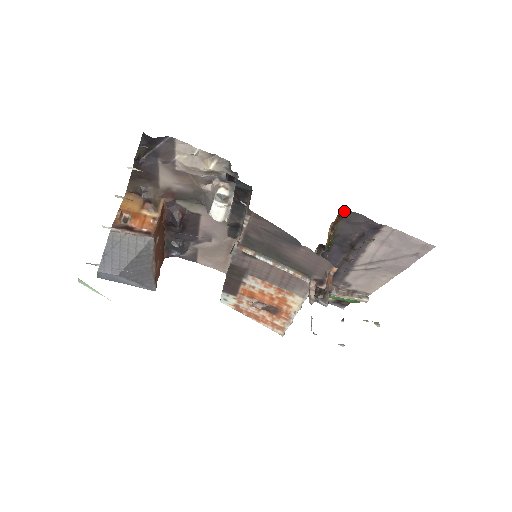
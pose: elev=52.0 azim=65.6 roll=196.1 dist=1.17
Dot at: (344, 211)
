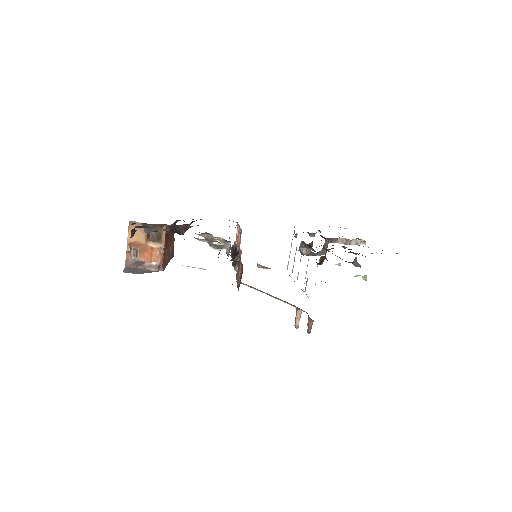
Dot at: occluded
